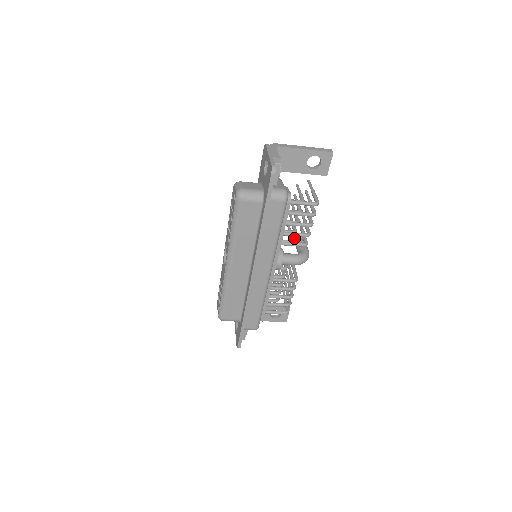
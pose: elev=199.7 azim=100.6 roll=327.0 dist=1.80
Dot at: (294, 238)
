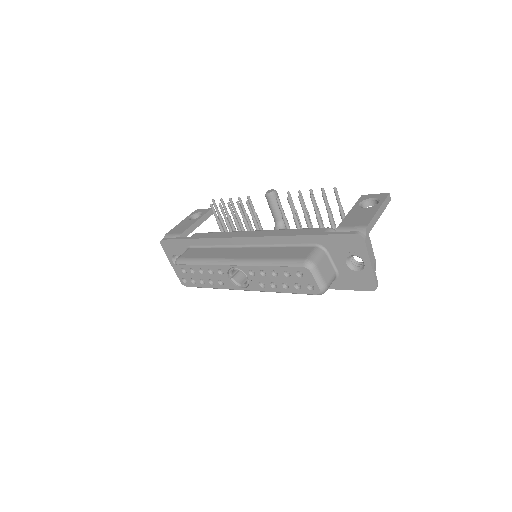
Dot at: (269, 198)
